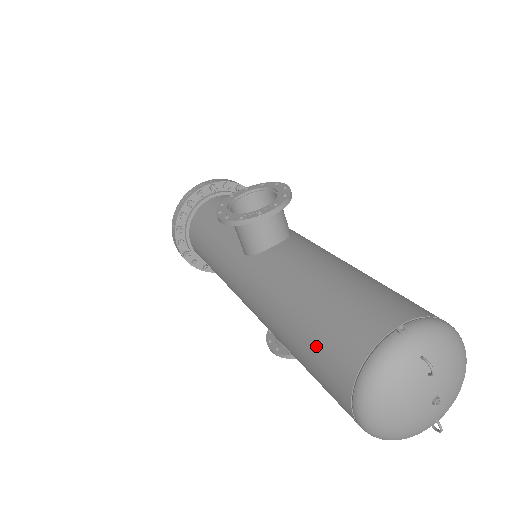
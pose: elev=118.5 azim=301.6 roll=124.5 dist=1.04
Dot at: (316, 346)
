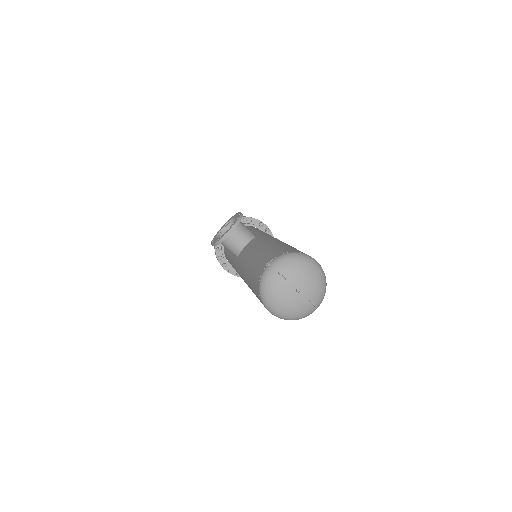
Dot at: (253, 288)
